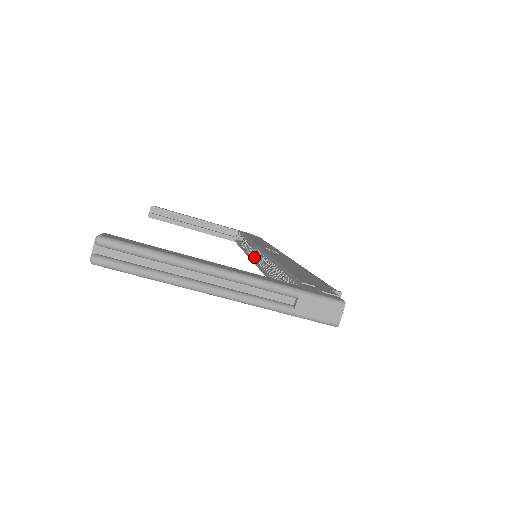
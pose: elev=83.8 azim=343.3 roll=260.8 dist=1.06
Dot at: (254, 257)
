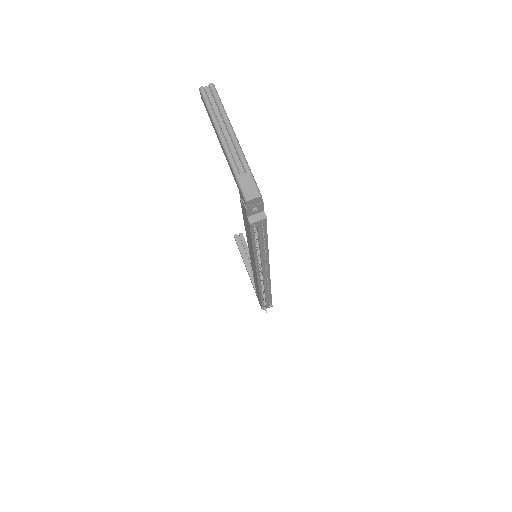
Dot at: occluded
